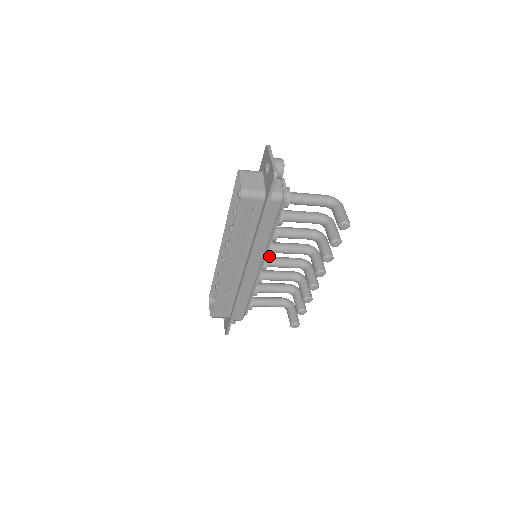
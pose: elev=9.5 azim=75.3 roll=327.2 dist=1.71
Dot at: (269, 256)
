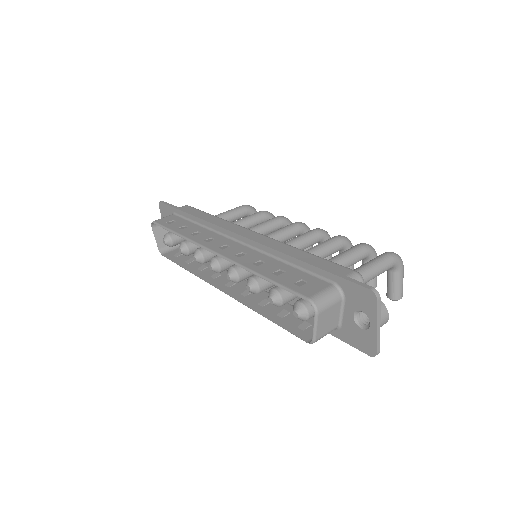
Dot at: occluded
